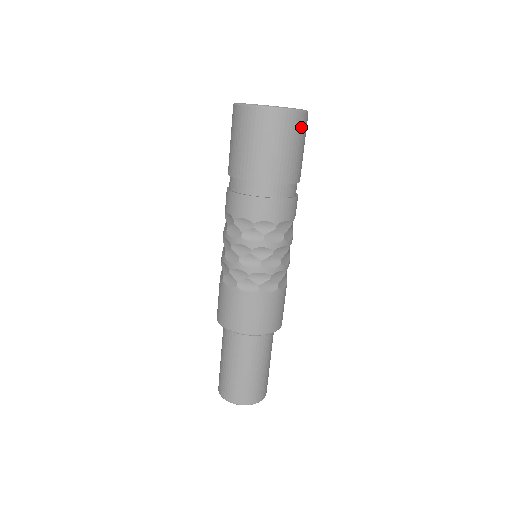
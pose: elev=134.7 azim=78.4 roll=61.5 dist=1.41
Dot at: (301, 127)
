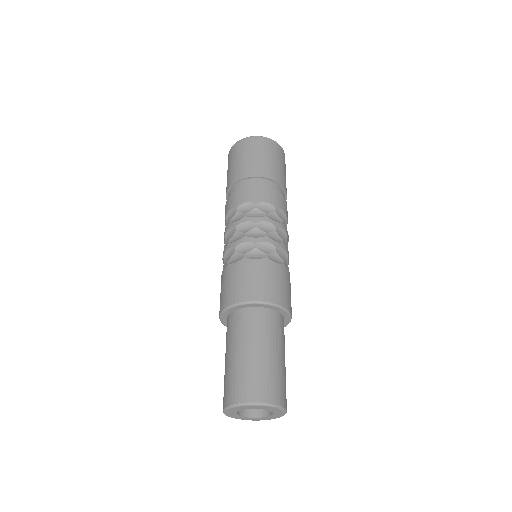
Dot at: (283, 157)
